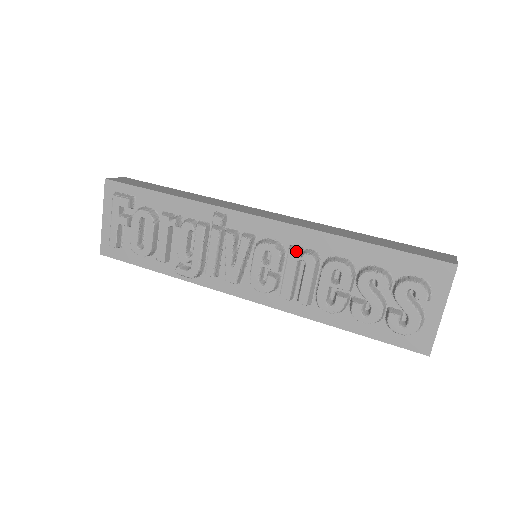
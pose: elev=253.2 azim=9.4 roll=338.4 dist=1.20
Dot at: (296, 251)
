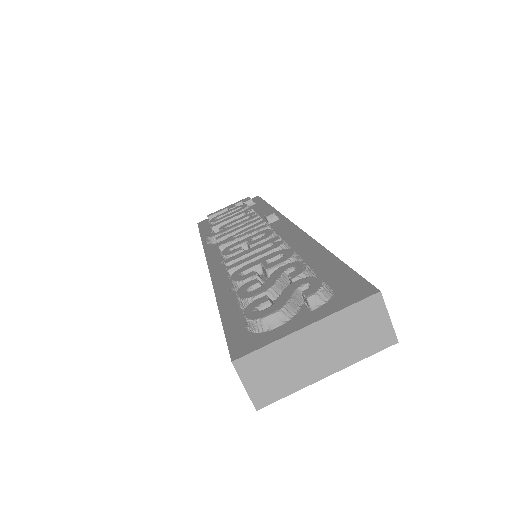
Dot at: (280, 237)
